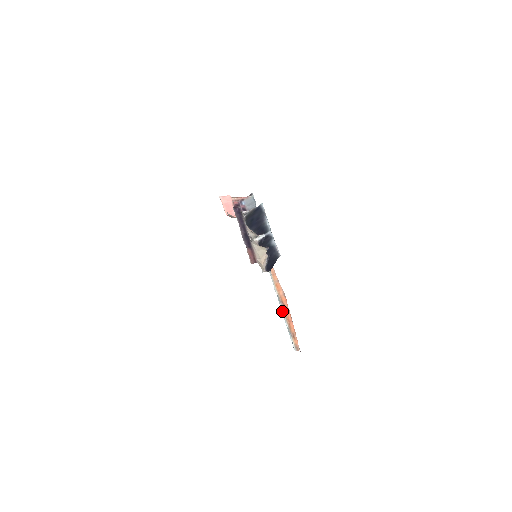
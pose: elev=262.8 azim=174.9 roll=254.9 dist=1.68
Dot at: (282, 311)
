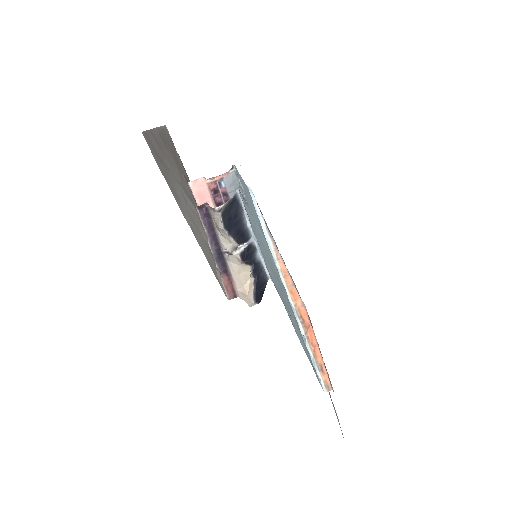
Dot at: (302, 332)
